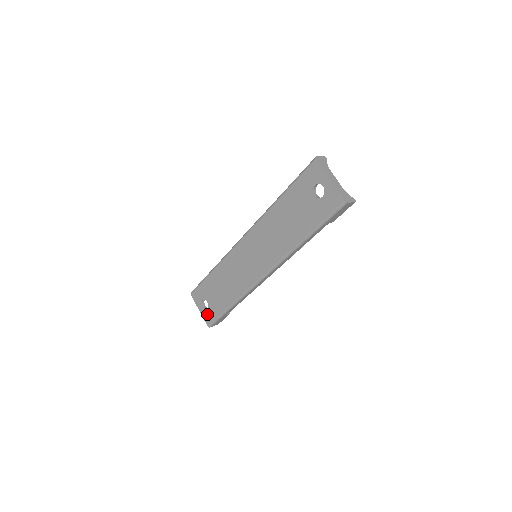
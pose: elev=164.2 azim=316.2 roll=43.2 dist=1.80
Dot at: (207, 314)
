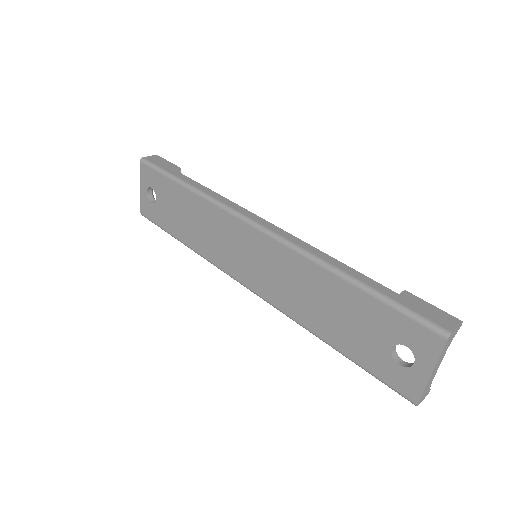
Dot at: (148, 206)
